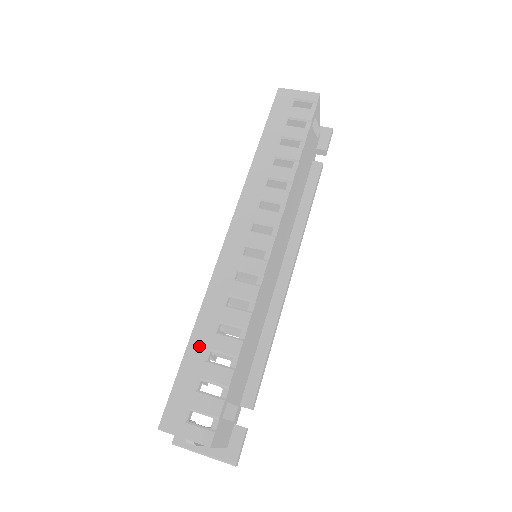
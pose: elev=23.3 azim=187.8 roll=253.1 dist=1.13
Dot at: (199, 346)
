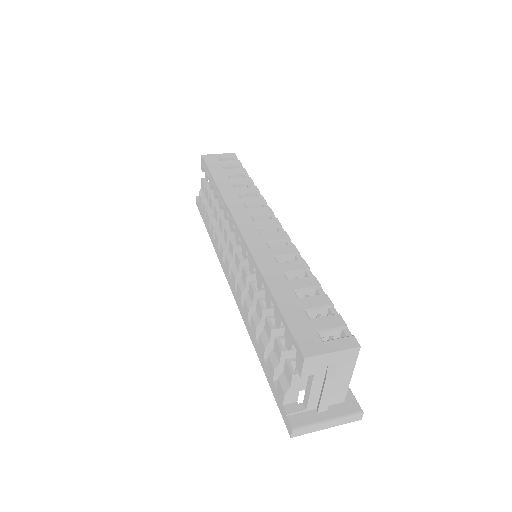
Dot at: (283, 291)
